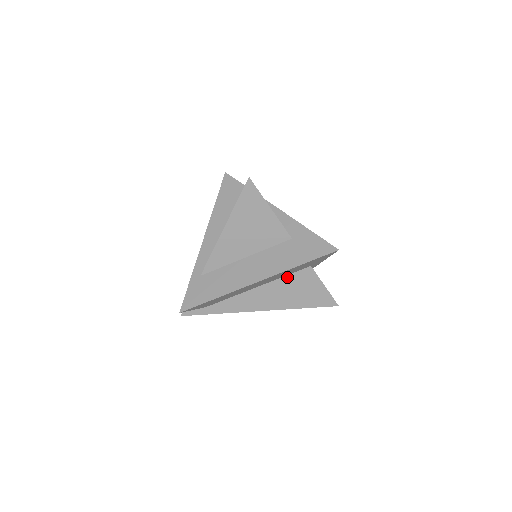
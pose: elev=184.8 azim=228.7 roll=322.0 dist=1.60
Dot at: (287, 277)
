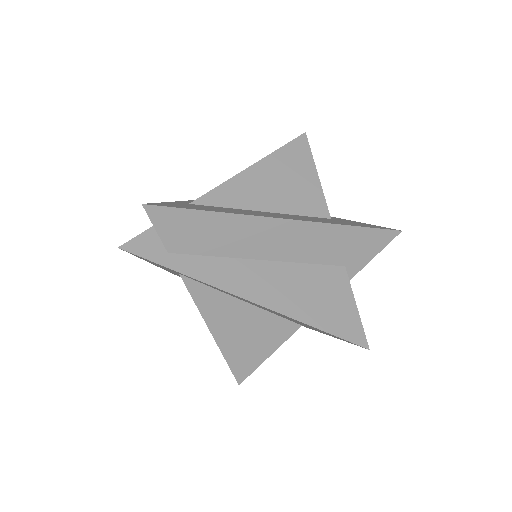
Dot at: (308, 266)
